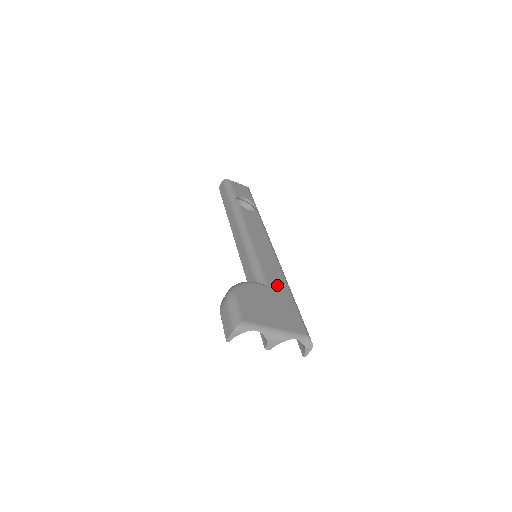
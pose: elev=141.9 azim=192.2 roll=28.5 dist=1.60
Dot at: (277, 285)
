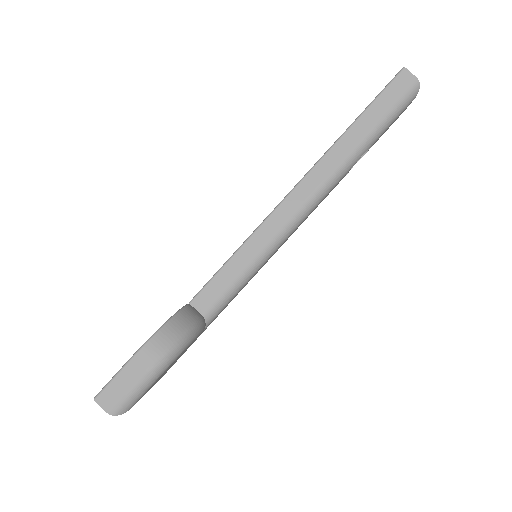
Dot at: occluded
